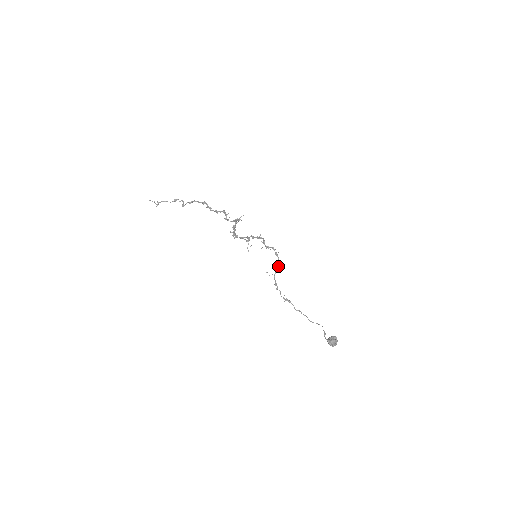
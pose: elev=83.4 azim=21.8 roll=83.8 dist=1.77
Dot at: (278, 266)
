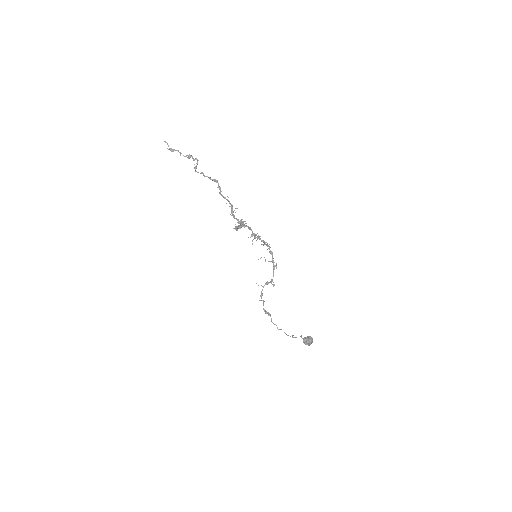
Dot at: (270, 281)
